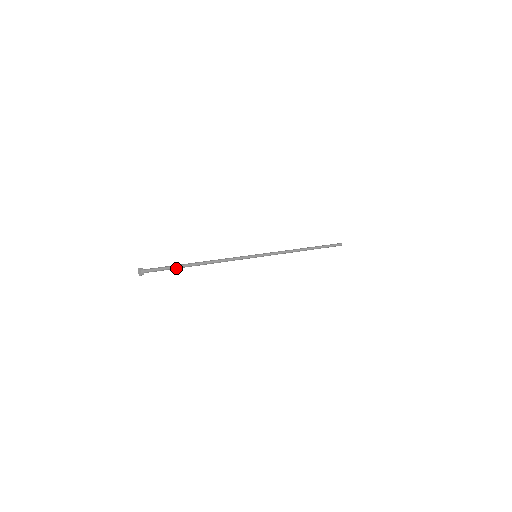
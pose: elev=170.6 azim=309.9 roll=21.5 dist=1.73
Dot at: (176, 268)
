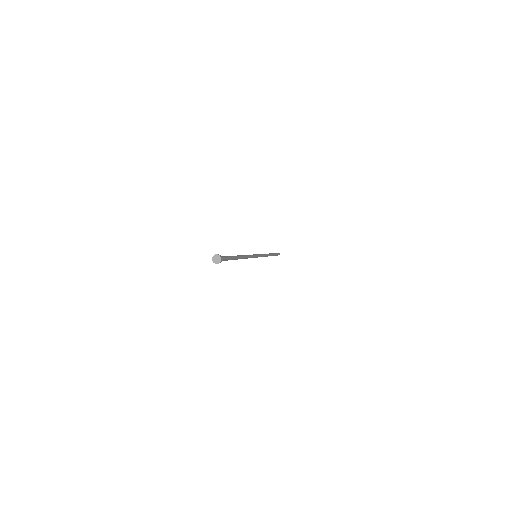
Dot at: (231, 259)
